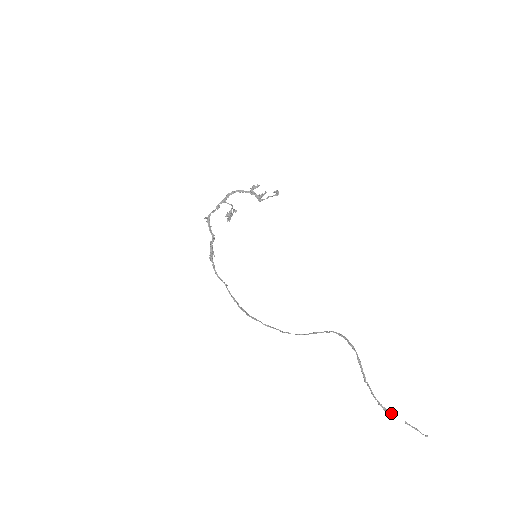
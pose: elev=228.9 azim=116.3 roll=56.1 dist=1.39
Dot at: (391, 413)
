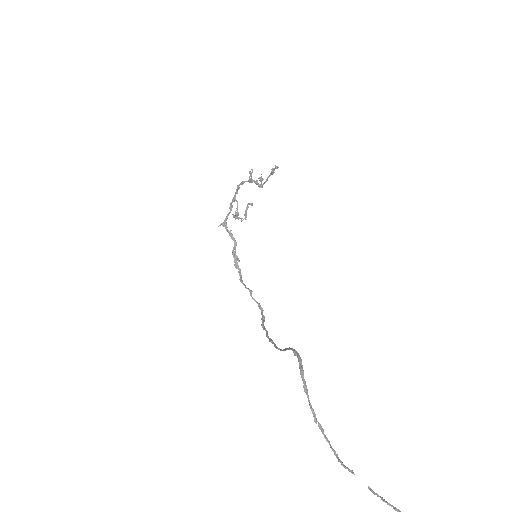
Dot at: (349, 470)
